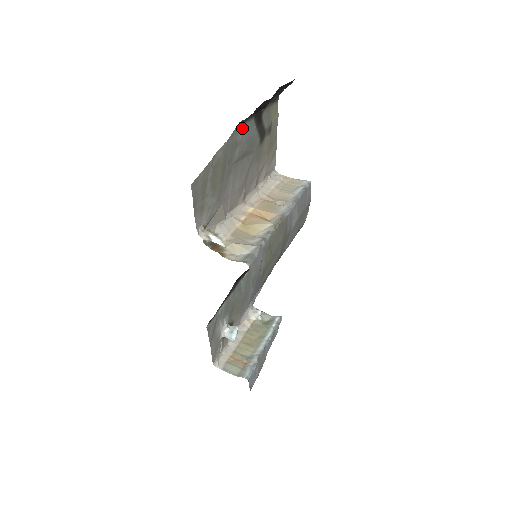
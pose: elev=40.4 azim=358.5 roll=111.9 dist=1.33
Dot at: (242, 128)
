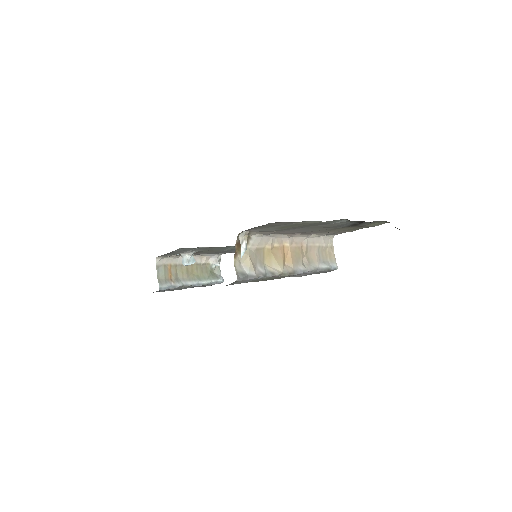
Dot at: (343, 221)
